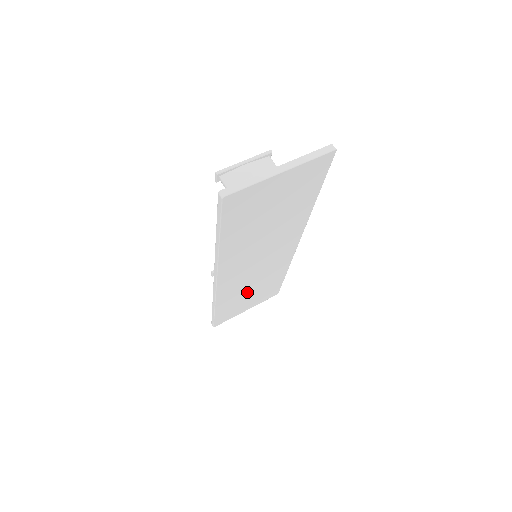
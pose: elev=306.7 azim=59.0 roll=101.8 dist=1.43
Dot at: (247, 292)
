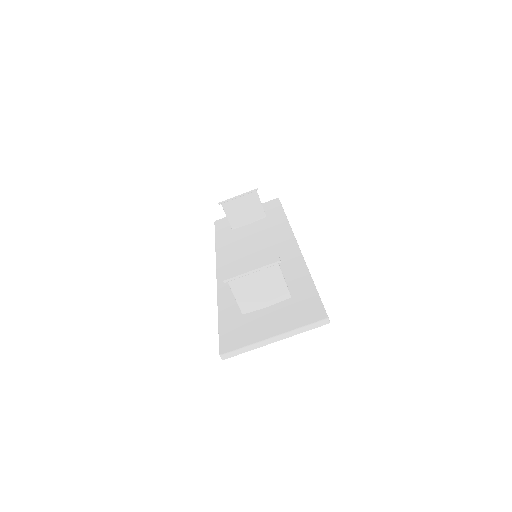
Dot at: occluded
